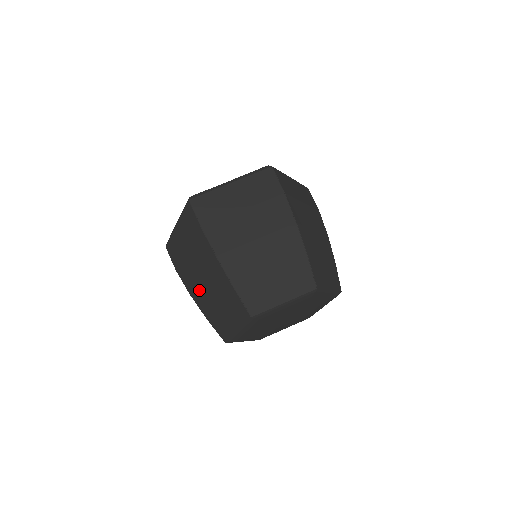
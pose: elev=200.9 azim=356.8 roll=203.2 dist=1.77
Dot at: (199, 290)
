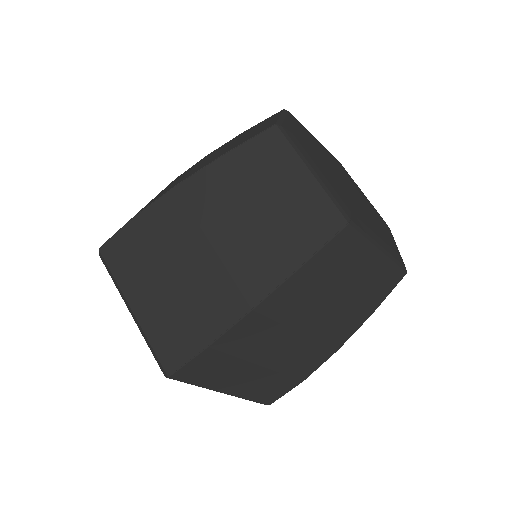
Dot at: (238, 267)
